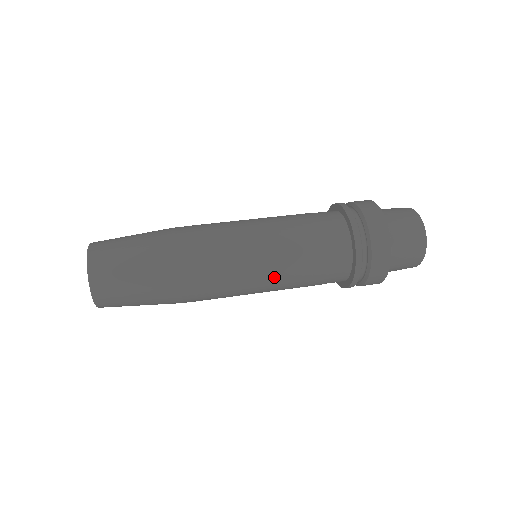
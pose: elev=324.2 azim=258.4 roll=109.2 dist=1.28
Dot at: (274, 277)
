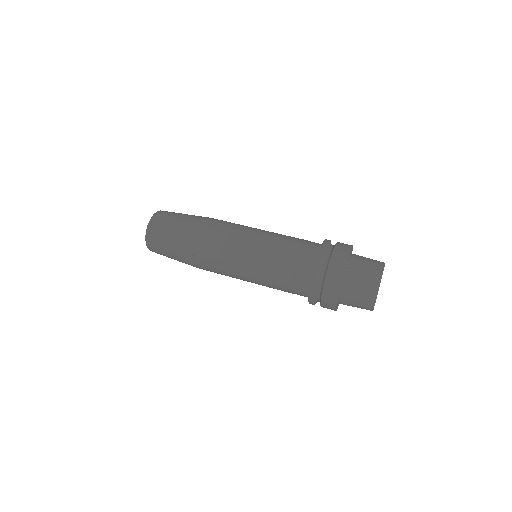
Dot at: (254, 266)
